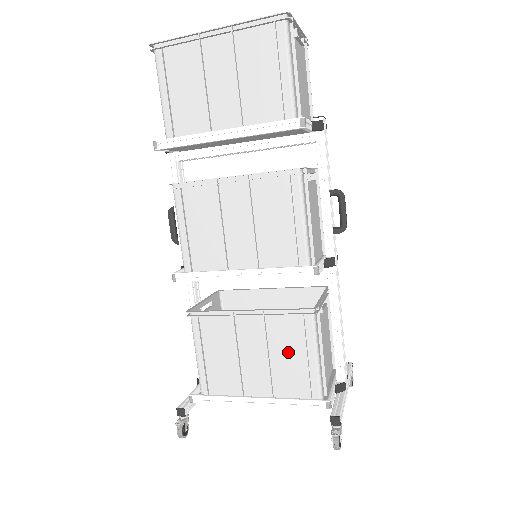
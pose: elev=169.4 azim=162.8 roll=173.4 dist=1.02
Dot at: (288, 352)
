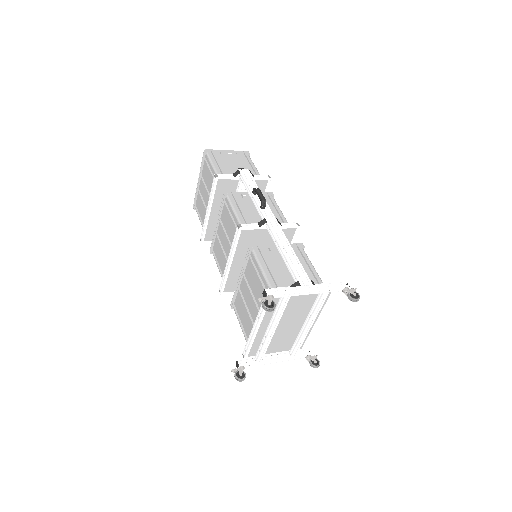
Dot at: (255, 283)
